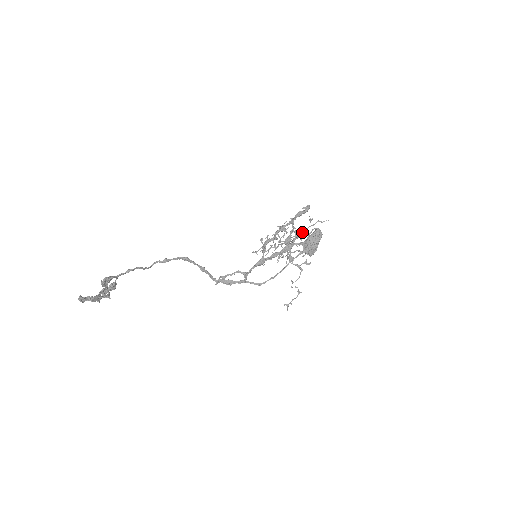
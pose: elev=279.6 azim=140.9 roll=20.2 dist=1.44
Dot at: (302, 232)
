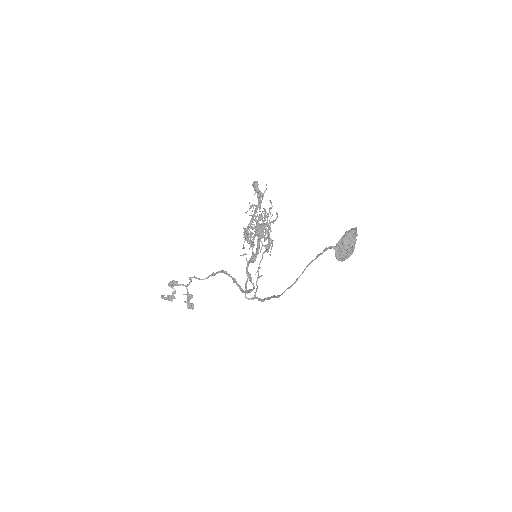
Dot at: (256, 209)
